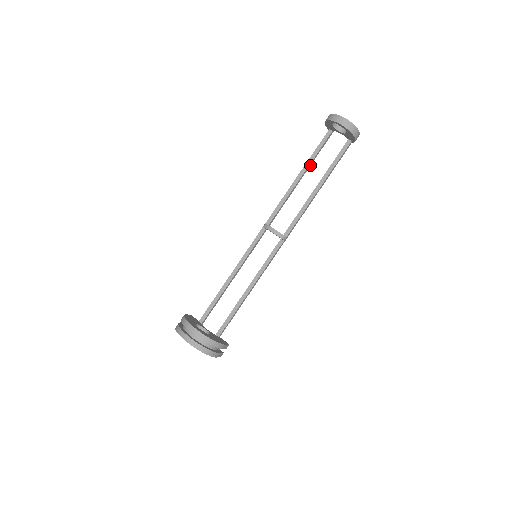
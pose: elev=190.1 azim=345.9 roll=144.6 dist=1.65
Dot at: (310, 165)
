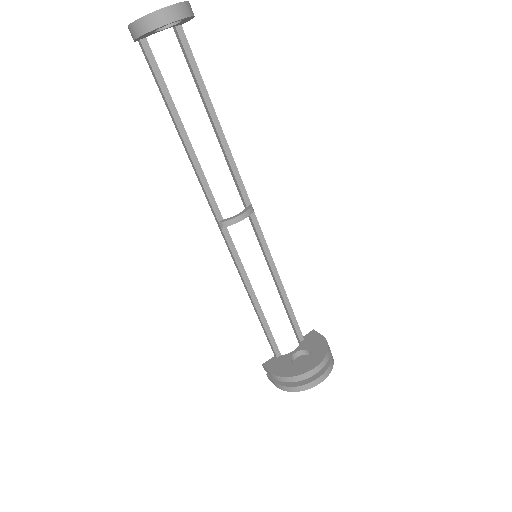
Dot at: (174, 109)
